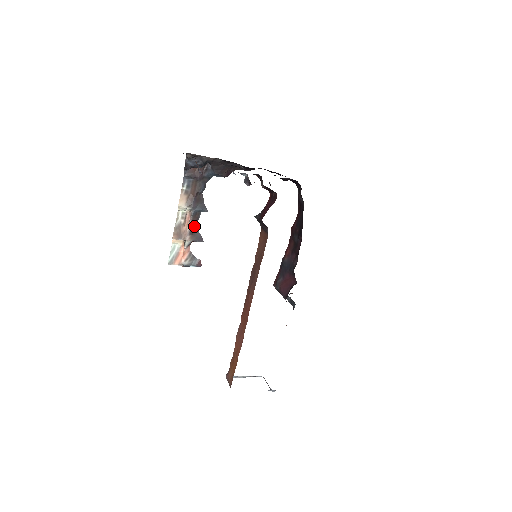
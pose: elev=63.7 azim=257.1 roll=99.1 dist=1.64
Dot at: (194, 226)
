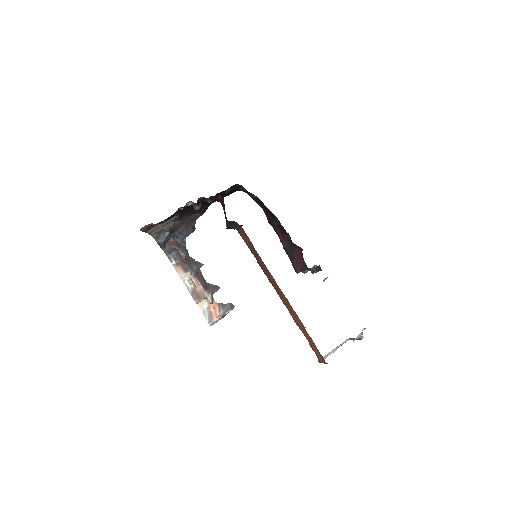
Dot at: (203, 283)
